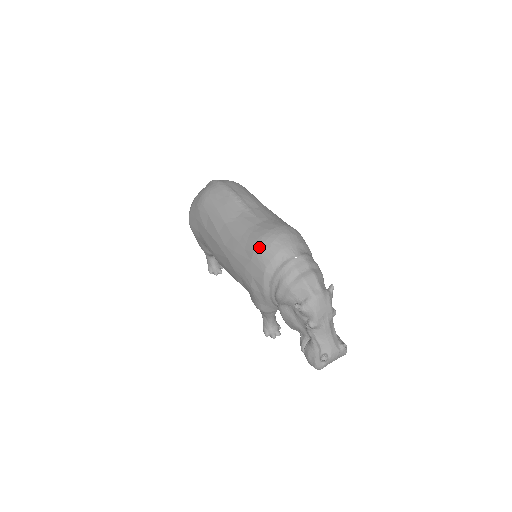
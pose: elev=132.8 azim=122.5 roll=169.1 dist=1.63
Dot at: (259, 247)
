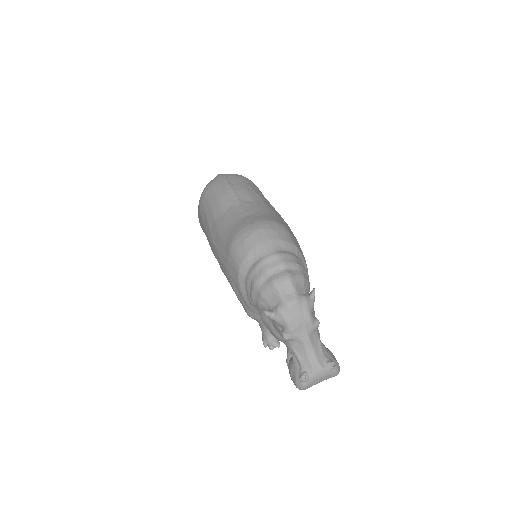
Dot at: (234, 244)
